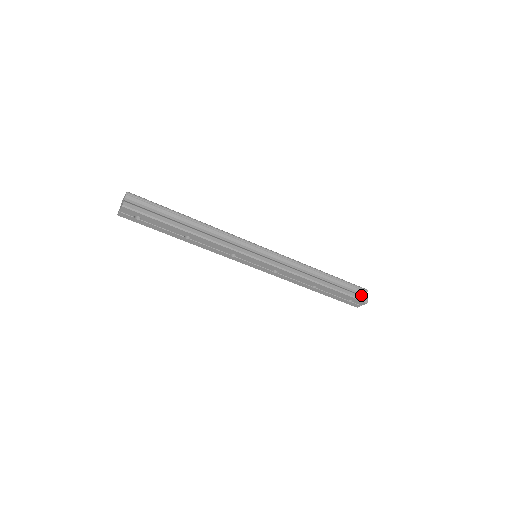
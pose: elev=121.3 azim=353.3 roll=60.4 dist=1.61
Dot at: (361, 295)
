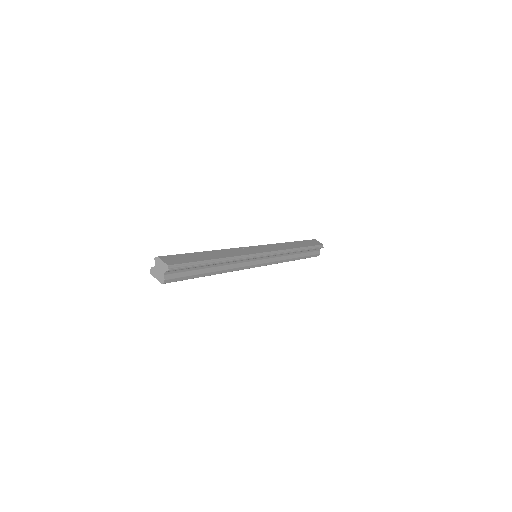
Dot at: (317, 252)
